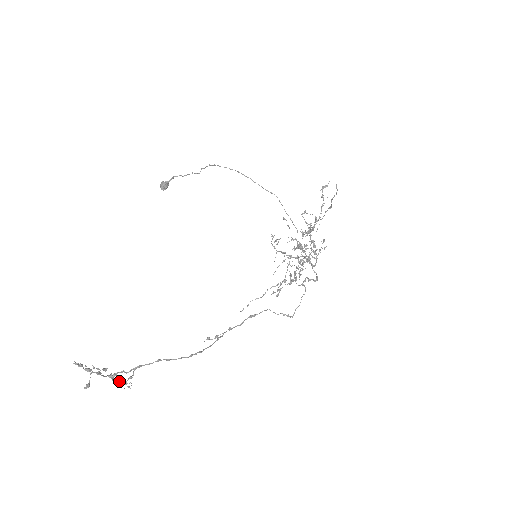
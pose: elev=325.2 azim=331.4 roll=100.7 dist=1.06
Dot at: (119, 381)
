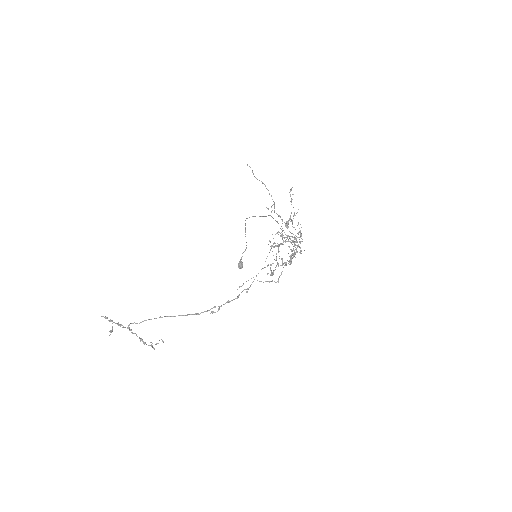
Dot at: (141, 338)
